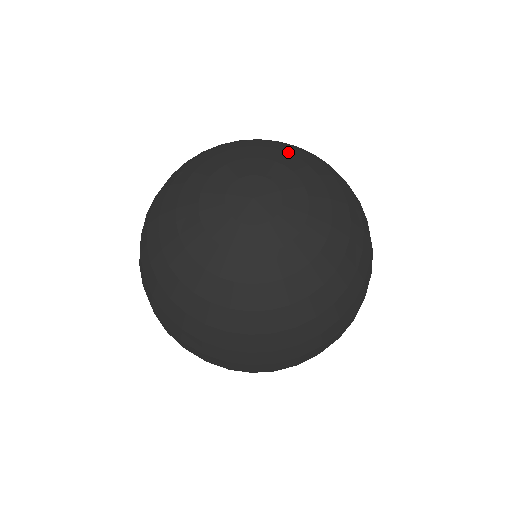
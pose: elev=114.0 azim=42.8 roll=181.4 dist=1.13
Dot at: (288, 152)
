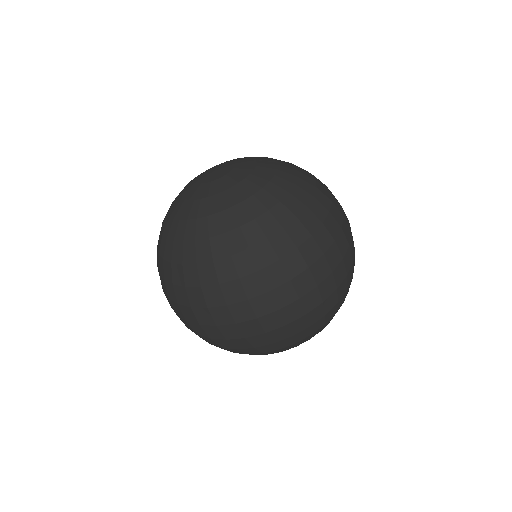
Dot at: occluded
